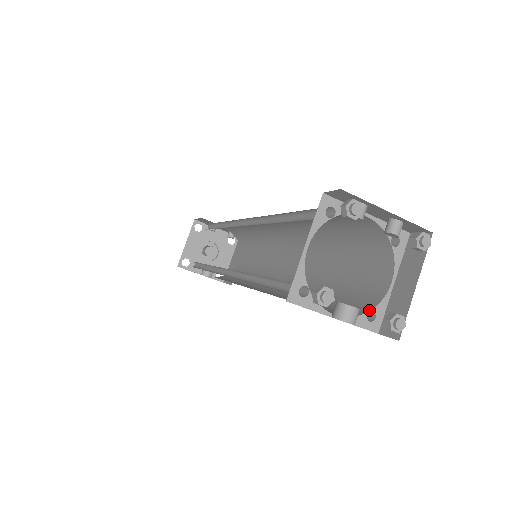
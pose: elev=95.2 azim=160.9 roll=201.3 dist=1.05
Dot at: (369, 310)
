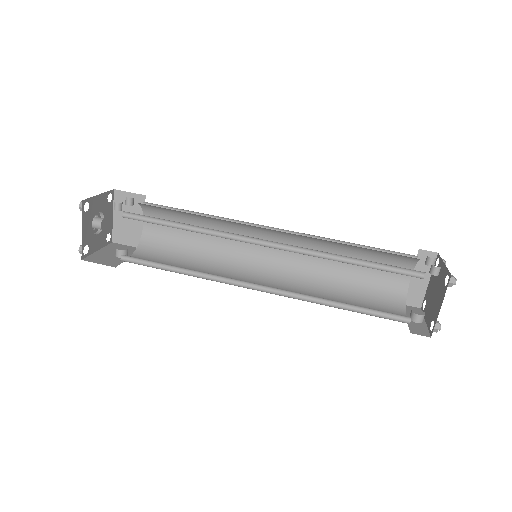
Dot at: (406, 299)
